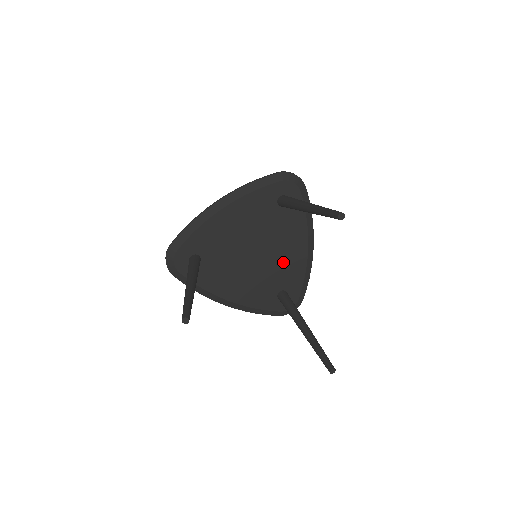
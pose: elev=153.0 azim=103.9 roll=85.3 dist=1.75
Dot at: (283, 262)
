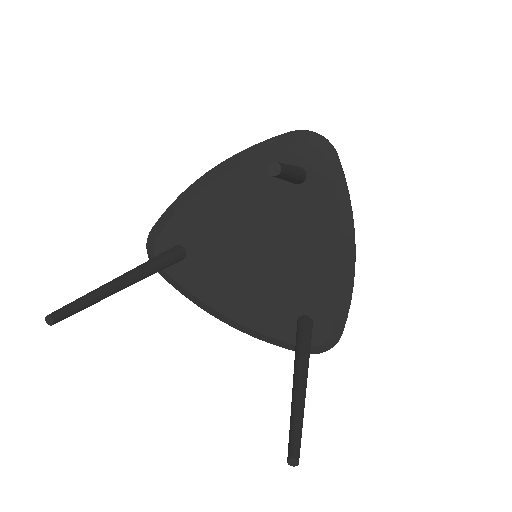
Dot at: (304, 271)
